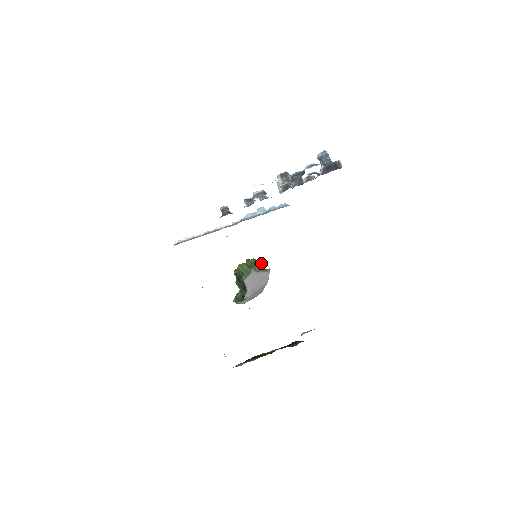
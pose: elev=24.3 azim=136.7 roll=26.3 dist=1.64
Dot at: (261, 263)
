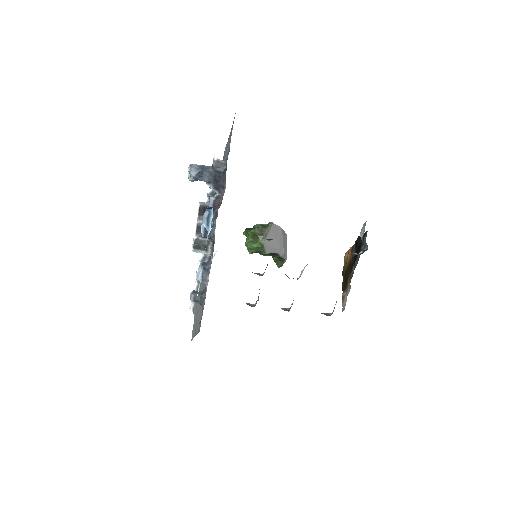
Dot at: (258, 228)
